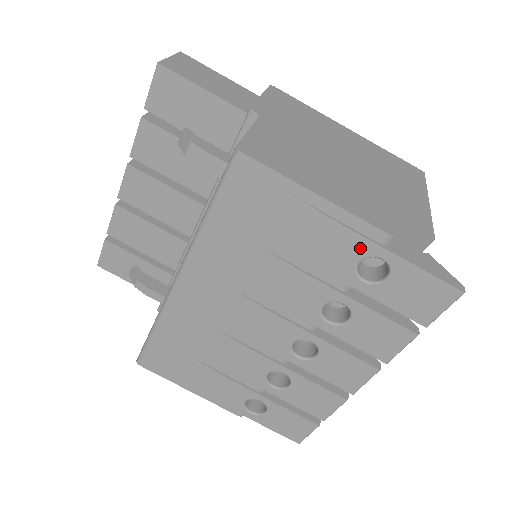
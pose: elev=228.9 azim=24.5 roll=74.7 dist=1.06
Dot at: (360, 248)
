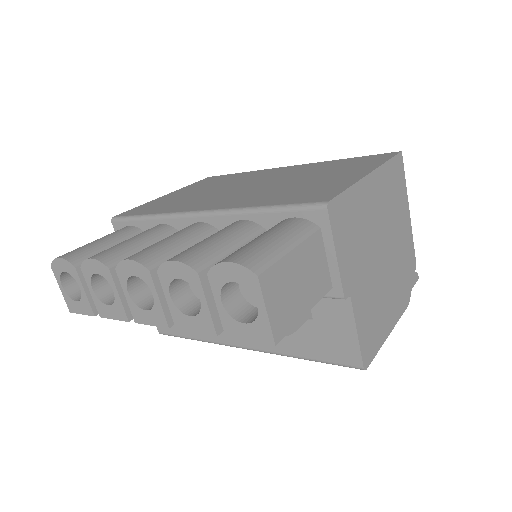
Dot at: occluded
